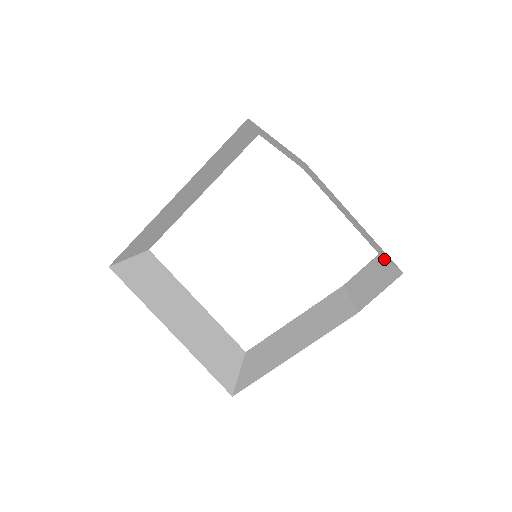
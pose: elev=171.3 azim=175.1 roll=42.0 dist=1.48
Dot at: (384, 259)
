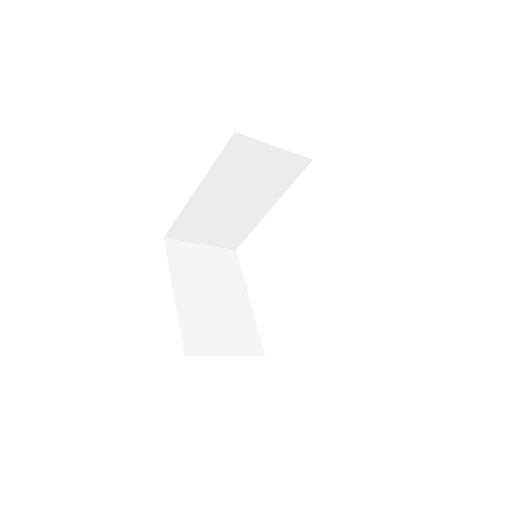
Dot at: occluded
